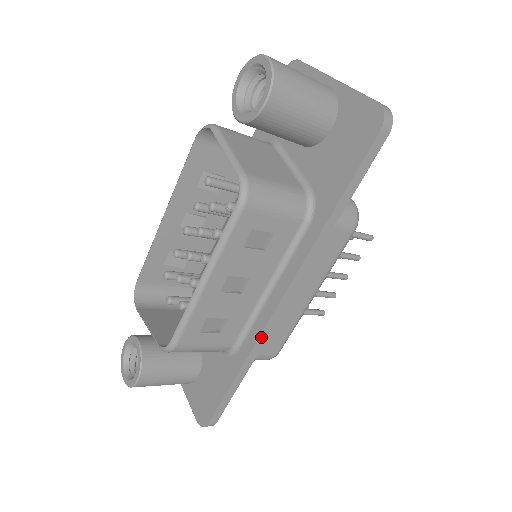
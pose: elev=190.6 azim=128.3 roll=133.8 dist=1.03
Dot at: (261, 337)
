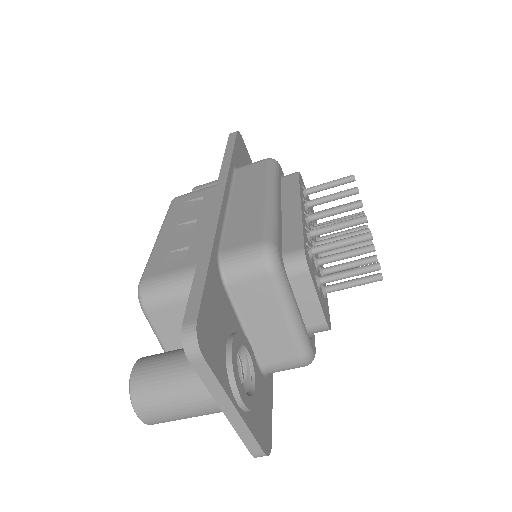
Dot at: (210, 223)
